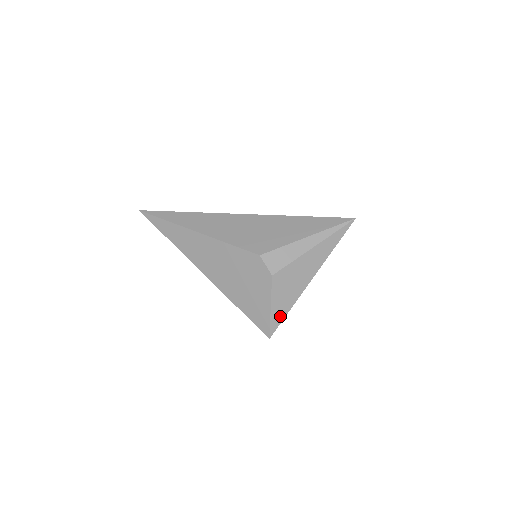
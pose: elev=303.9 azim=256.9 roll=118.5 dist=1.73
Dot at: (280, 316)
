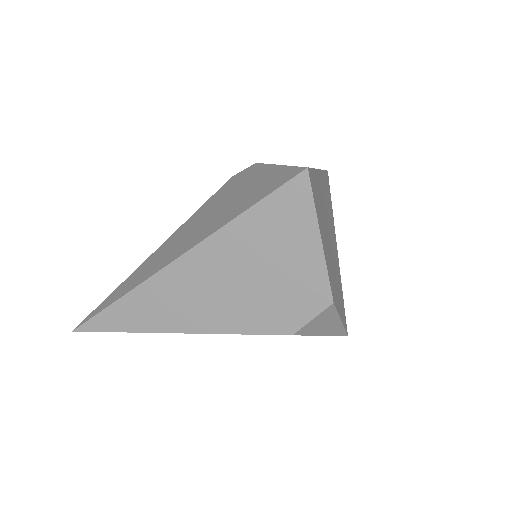
Dot at: occluded
